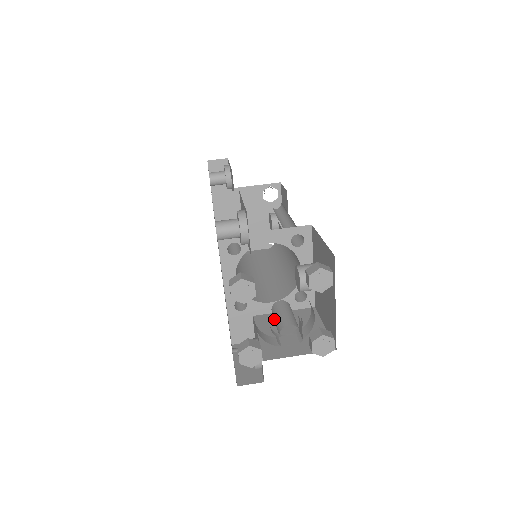
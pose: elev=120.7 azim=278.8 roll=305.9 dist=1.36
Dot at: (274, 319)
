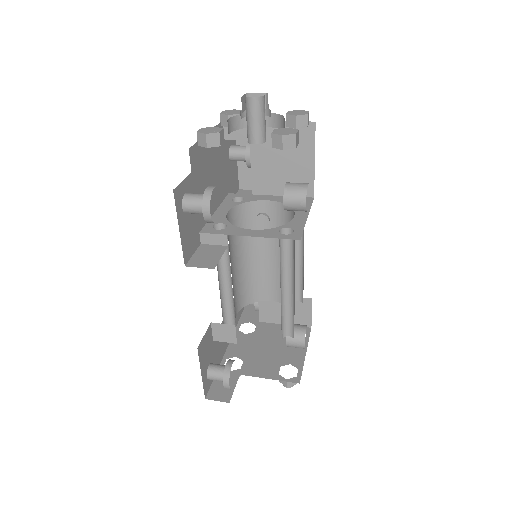
Dot at: (247, 124)
